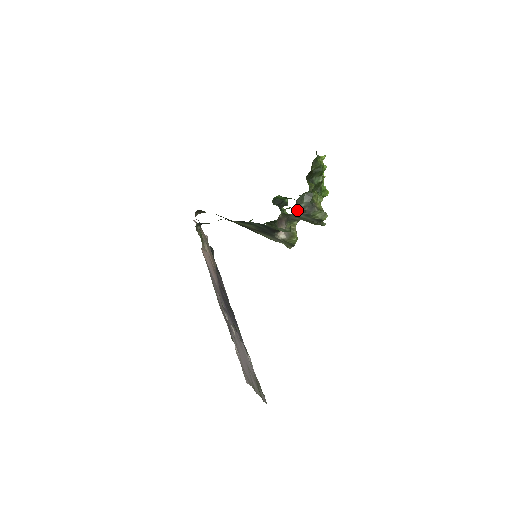
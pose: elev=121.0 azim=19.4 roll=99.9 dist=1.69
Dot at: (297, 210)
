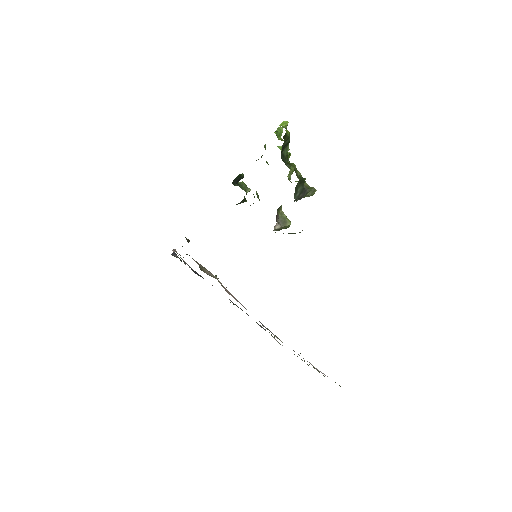
Dot at: occluded
